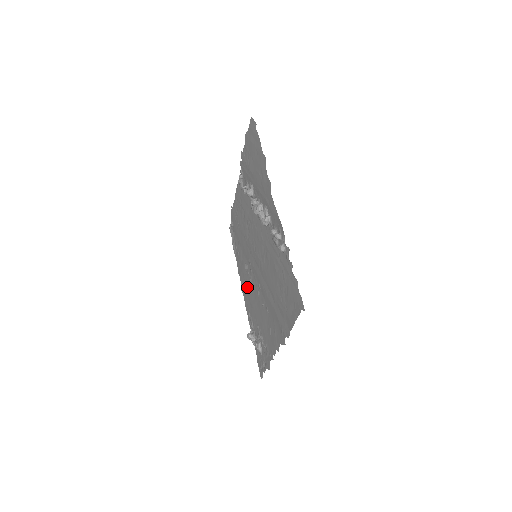
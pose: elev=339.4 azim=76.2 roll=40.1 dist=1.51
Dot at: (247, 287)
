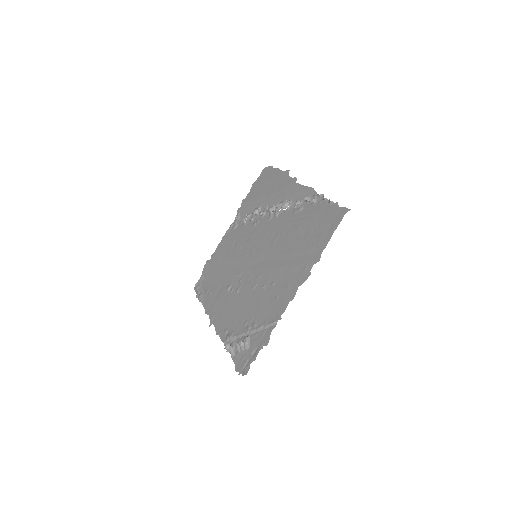
Dot at: (227, 306)
